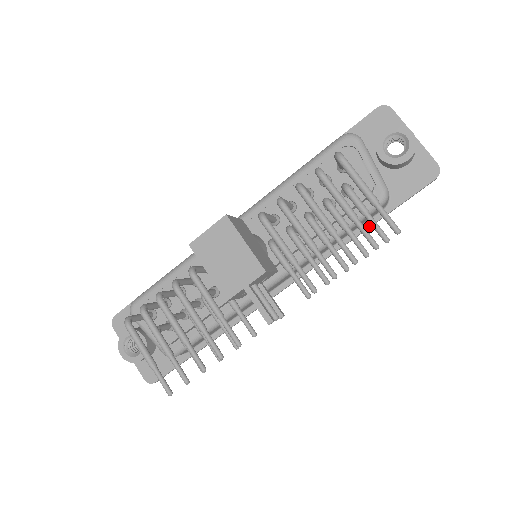
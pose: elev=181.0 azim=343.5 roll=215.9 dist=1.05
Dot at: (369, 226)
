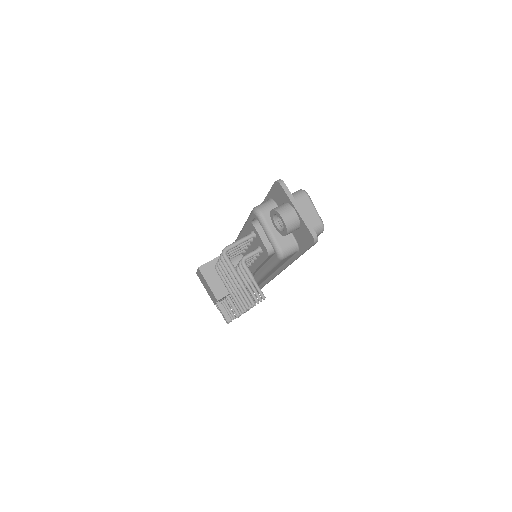
Dot at: (296, 258)
